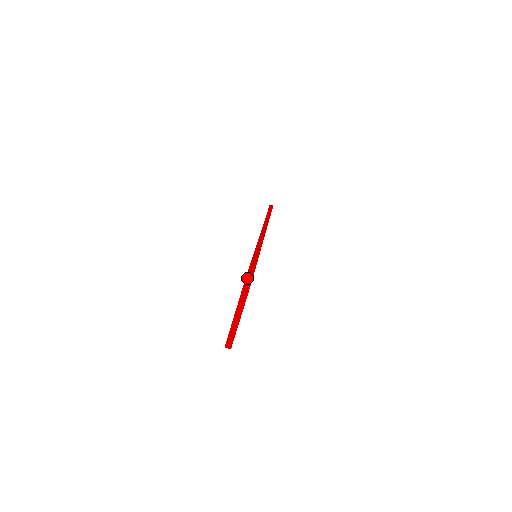
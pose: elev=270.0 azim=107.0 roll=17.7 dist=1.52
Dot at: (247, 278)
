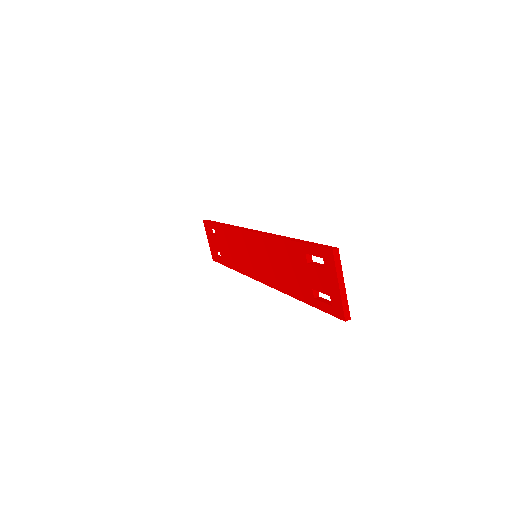
Dot at: (328, 248)
